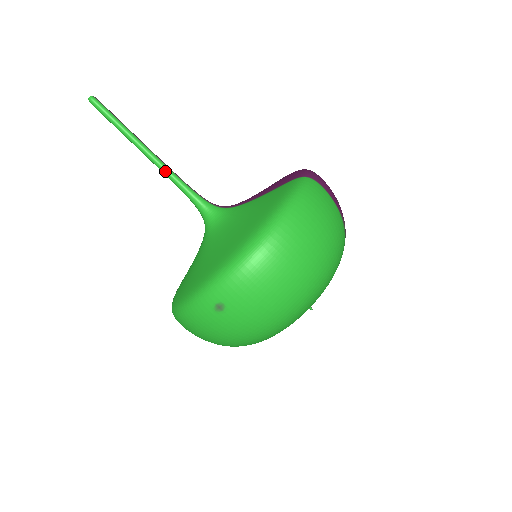
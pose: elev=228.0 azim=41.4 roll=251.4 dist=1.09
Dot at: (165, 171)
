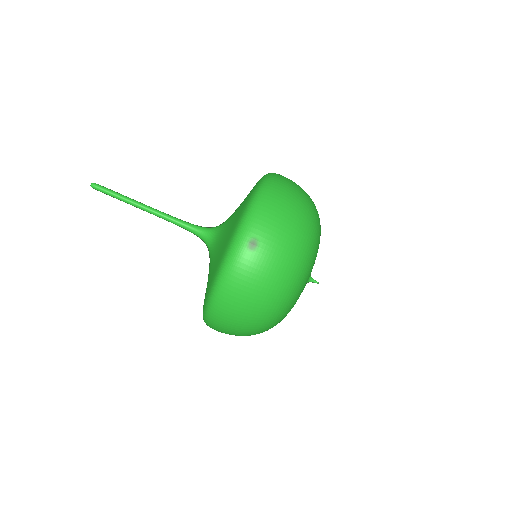
Dot at: (163, 215)
